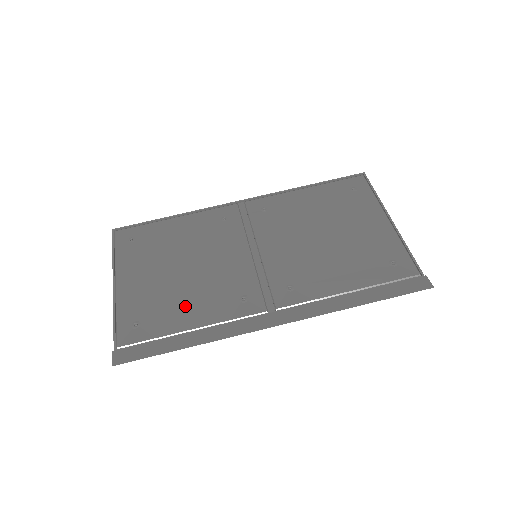
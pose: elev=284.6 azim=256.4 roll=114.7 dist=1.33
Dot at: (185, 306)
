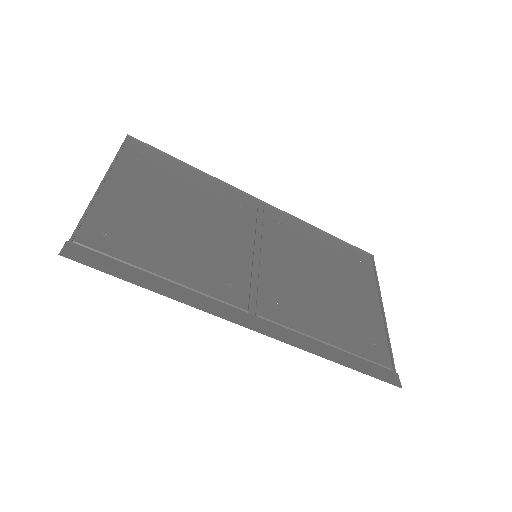
Dot at: (168, 252)
